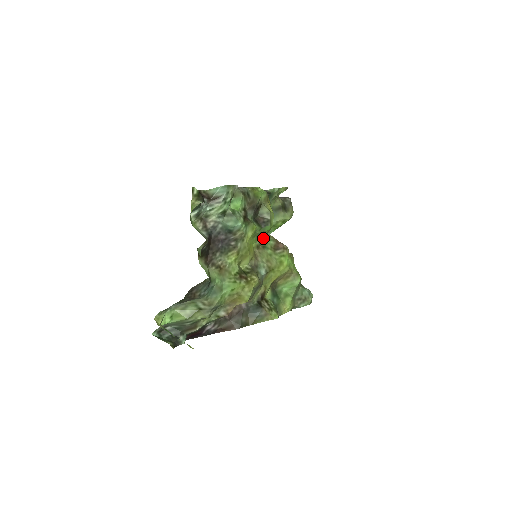
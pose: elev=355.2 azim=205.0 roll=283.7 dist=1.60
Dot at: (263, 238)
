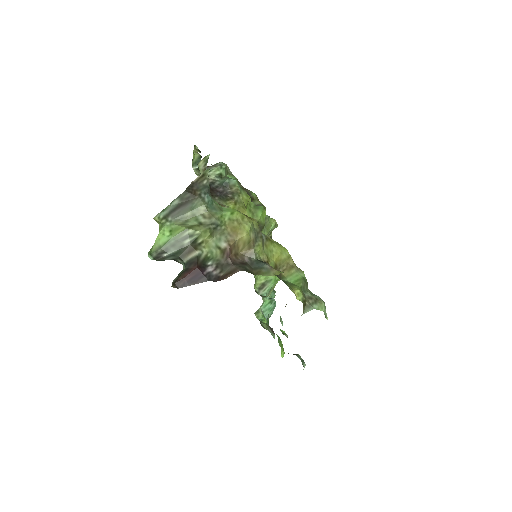
Dot at: occluded
